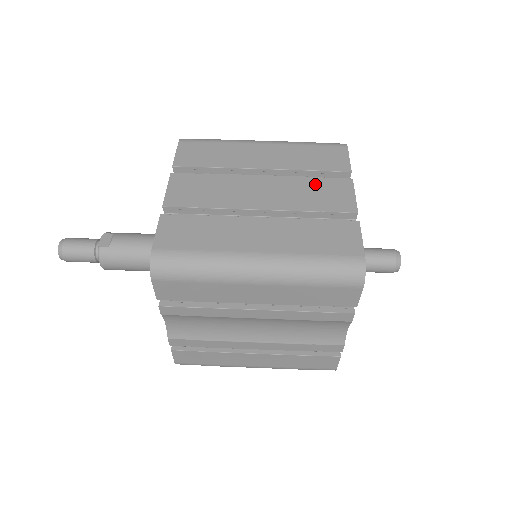
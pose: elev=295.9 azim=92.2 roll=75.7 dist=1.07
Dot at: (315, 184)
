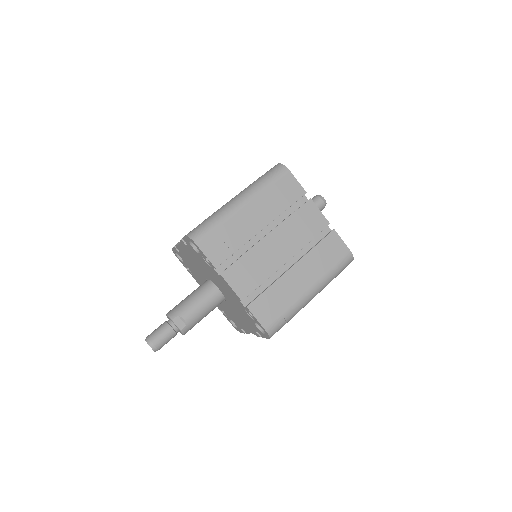
Dot at: (298, 219)
